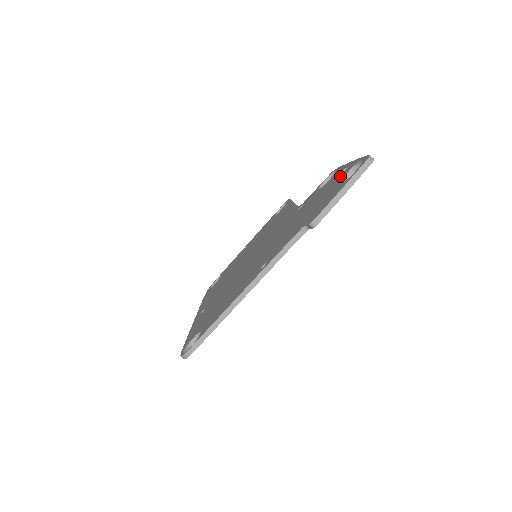
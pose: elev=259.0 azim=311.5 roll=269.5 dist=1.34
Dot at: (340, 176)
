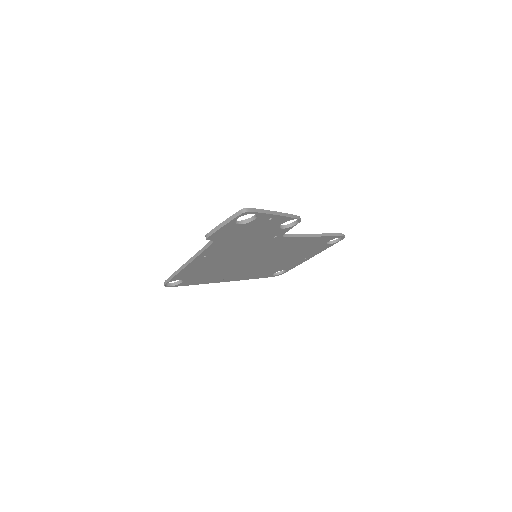
Dot at: occluded
